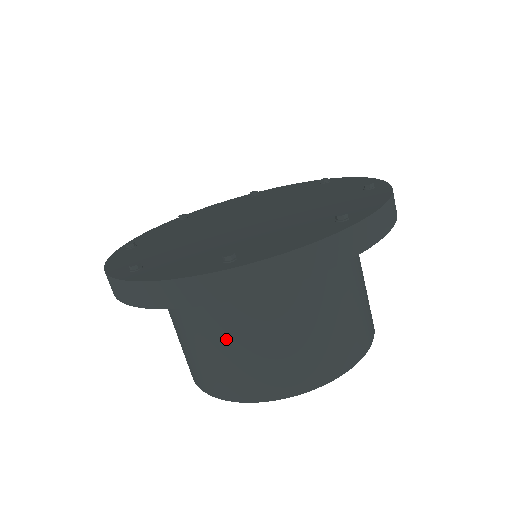
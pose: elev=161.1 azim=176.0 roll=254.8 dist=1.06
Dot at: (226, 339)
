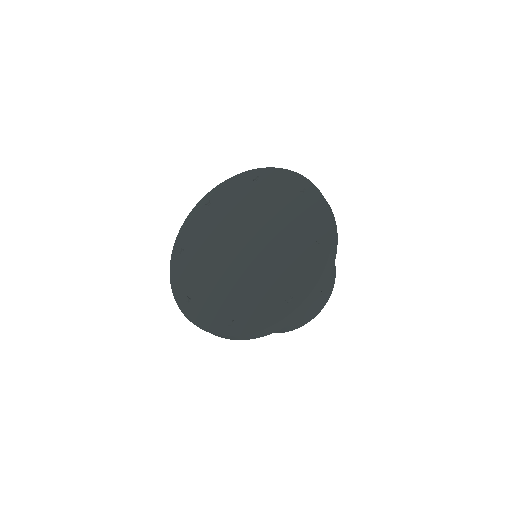
Dot at: occluded
